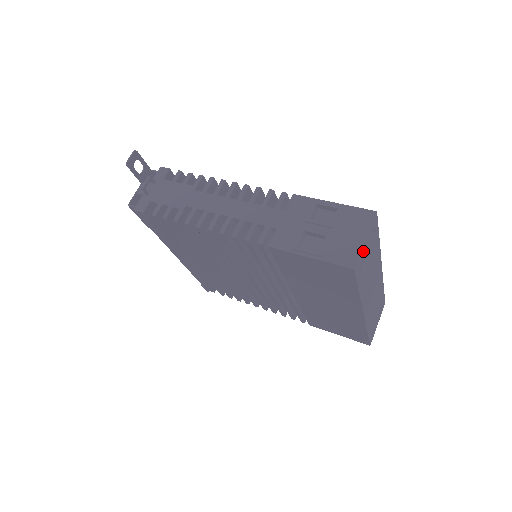
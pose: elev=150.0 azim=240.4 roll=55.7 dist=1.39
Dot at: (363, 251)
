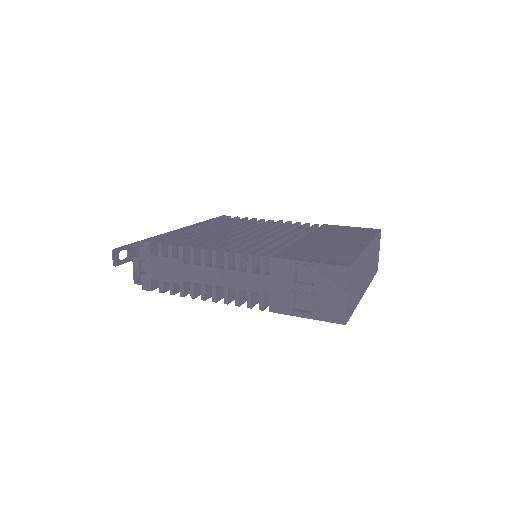
Dot at: (348, 302)
